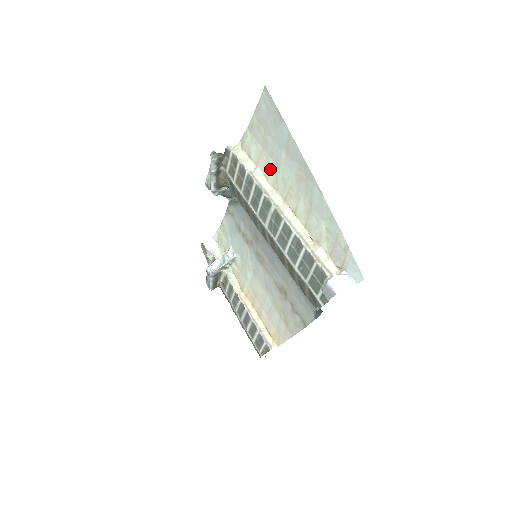
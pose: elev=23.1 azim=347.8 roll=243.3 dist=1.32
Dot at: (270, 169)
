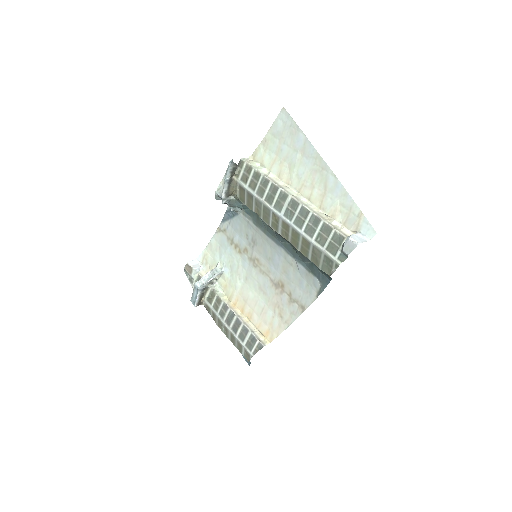
Dot at: (284, 170)
